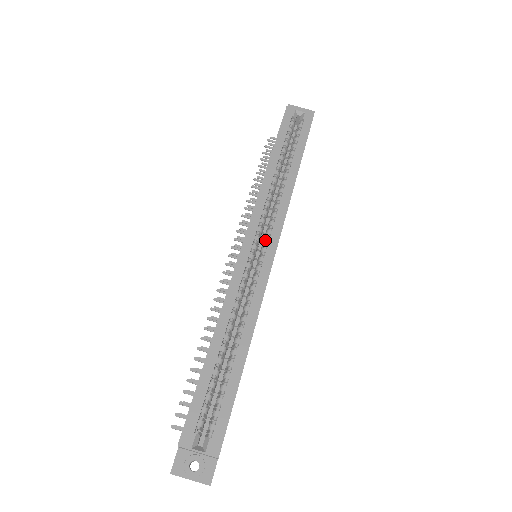
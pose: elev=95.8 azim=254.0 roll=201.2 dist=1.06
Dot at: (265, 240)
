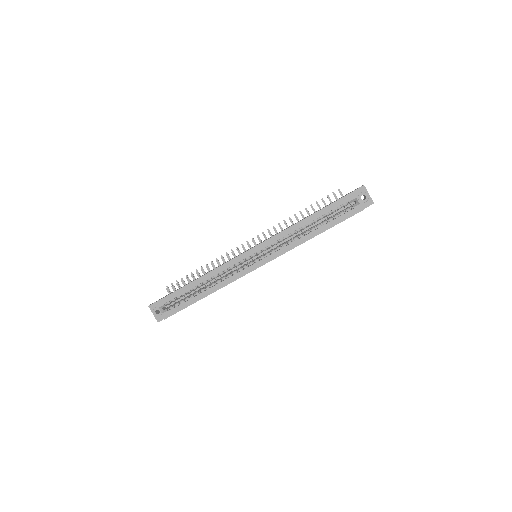
Dot at: (262, 256)
